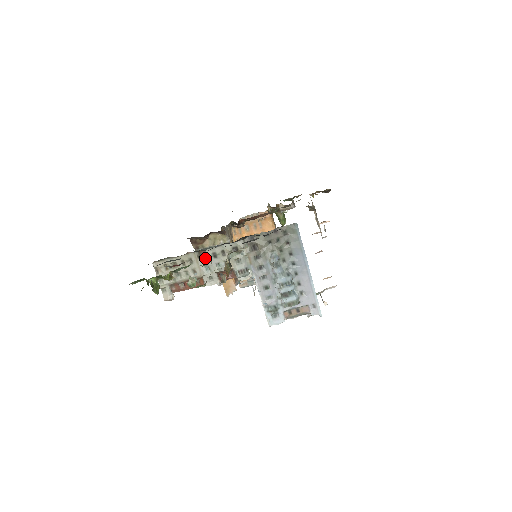
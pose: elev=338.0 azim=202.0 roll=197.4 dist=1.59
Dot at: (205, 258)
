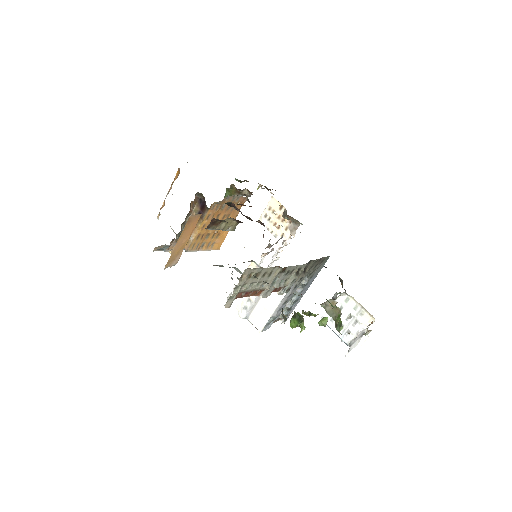
Dot at: (281, 274)
